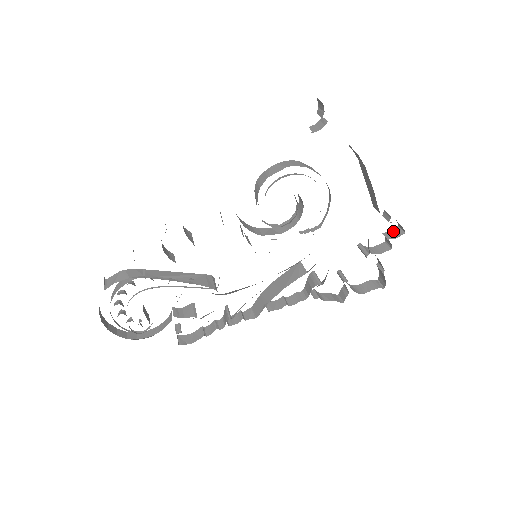
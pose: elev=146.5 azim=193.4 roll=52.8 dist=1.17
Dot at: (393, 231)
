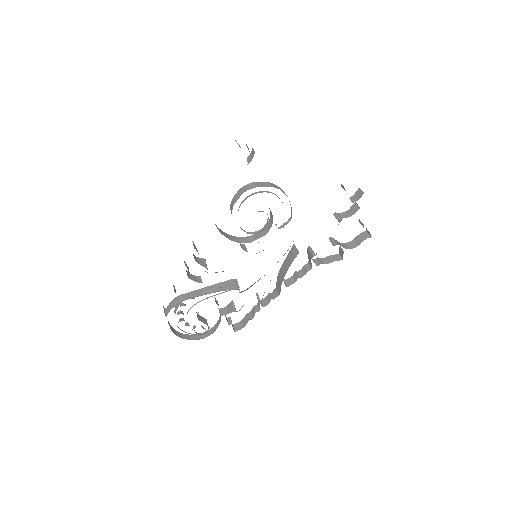
Dot at: (356, 194)
